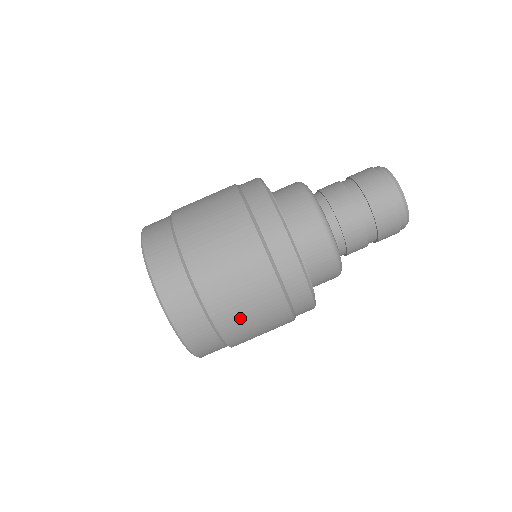
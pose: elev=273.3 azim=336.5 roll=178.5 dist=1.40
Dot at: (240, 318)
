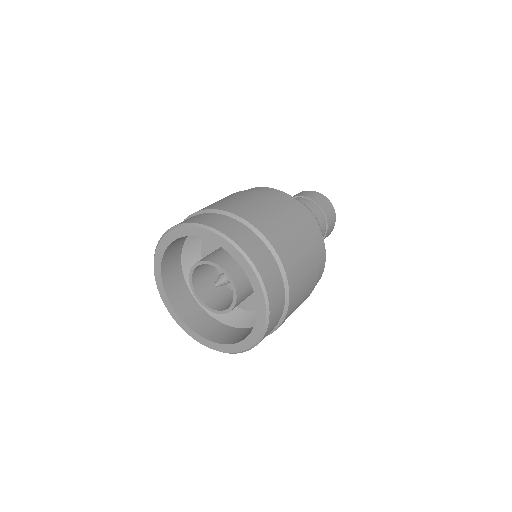
Dot at: (287, 242)
